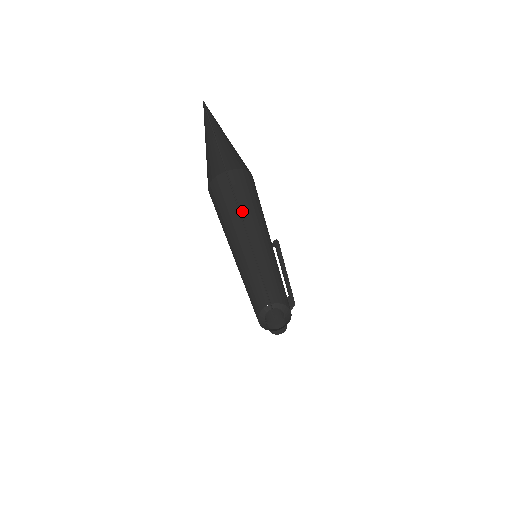
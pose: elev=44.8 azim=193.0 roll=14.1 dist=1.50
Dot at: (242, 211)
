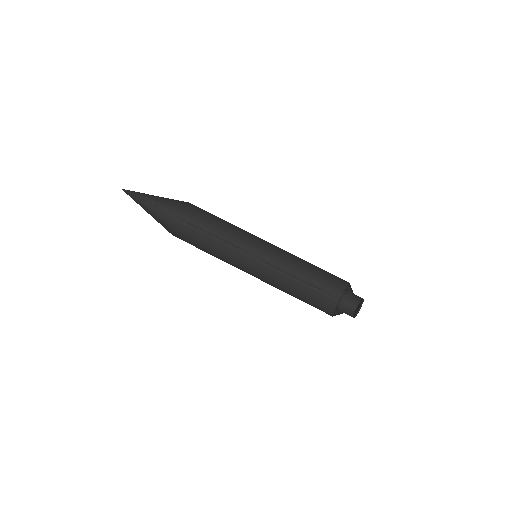
Dot at: (217, 249)
